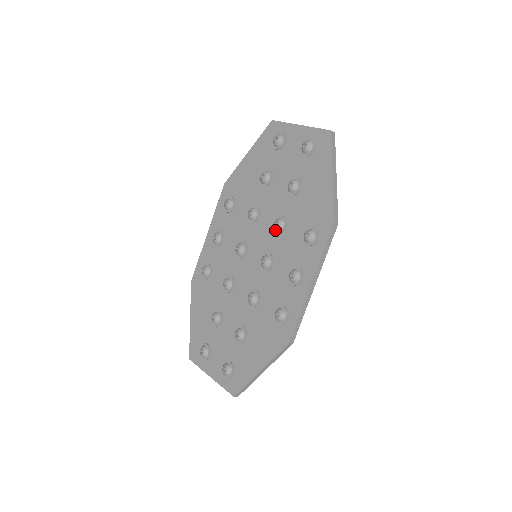
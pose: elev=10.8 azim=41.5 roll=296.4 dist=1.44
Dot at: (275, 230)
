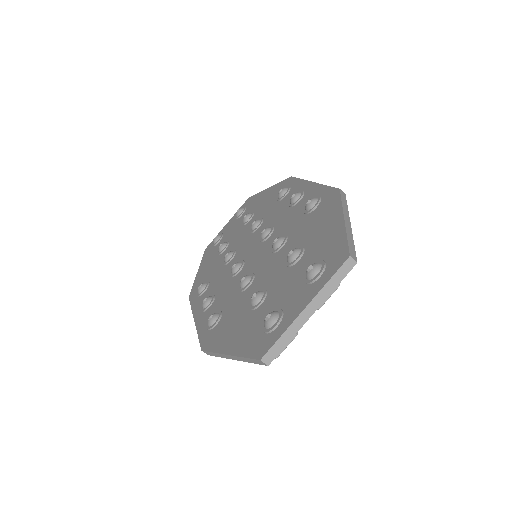
Dot at: (256, 228)
